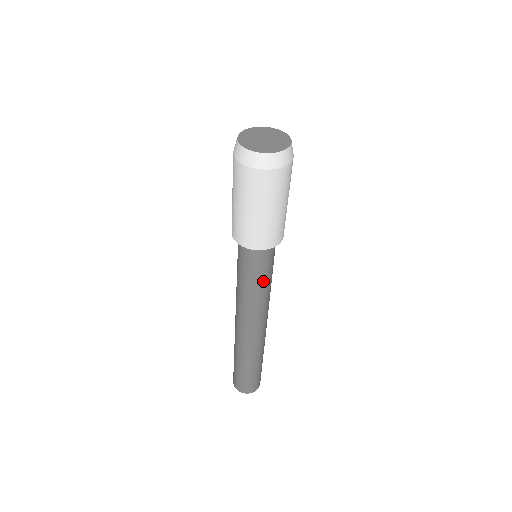
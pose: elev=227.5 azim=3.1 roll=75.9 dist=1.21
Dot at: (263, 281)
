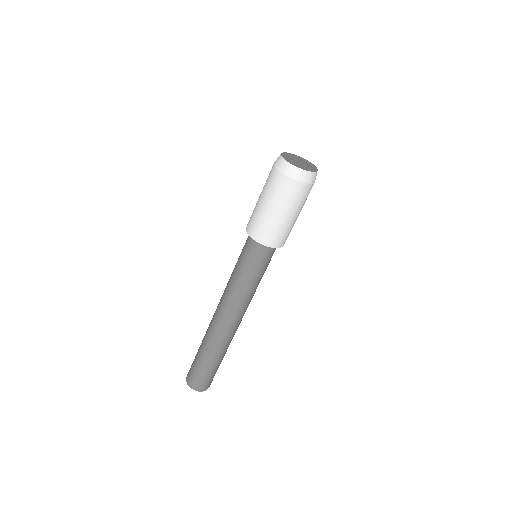
Dot at: (252, 277)
